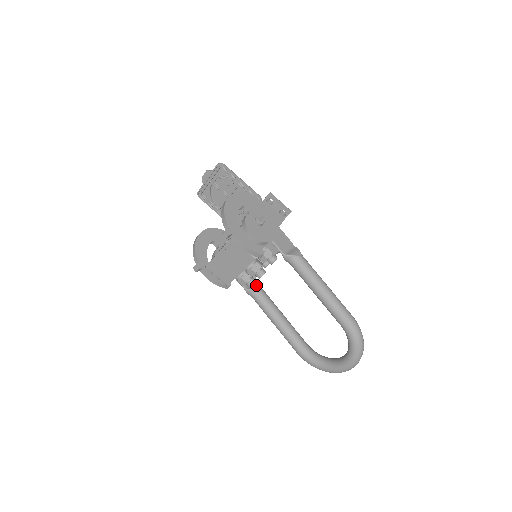
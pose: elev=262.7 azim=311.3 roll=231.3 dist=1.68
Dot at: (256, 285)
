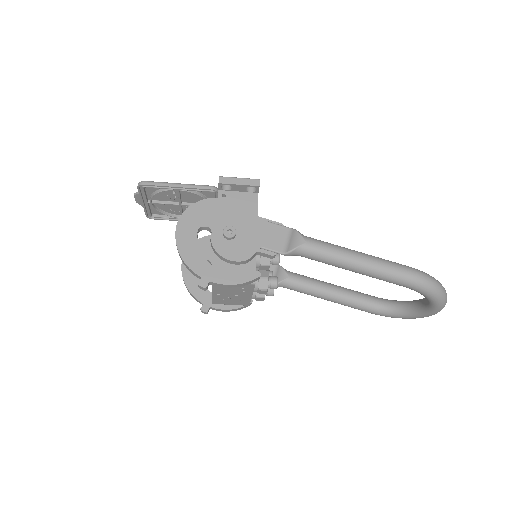
Dot at: (279, 273)
